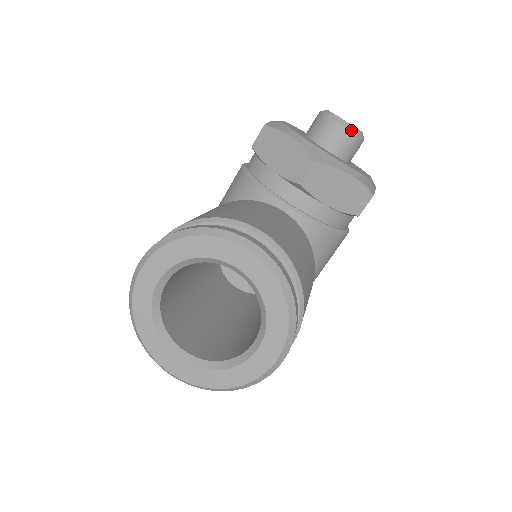
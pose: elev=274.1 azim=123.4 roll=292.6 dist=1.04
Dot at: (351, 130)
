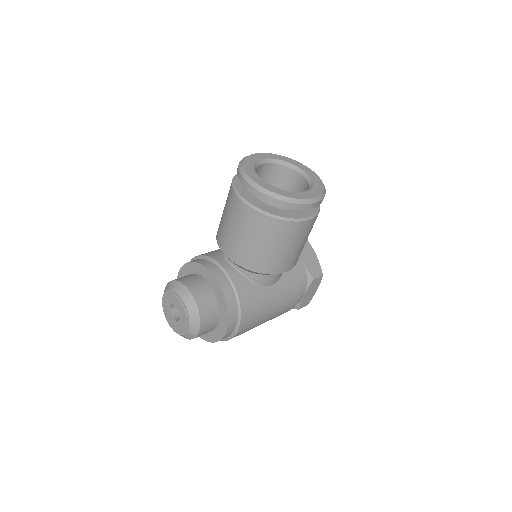
Dot at: occluded
